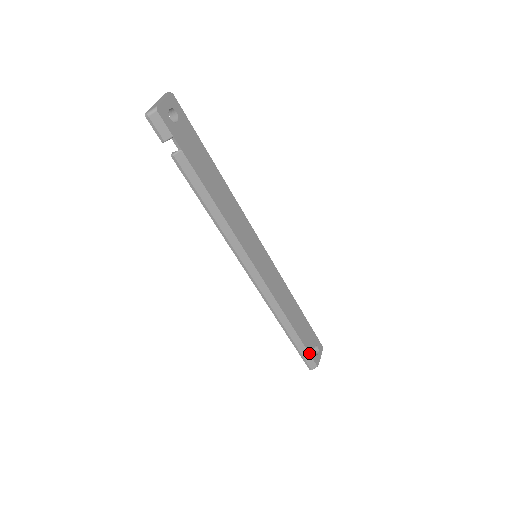
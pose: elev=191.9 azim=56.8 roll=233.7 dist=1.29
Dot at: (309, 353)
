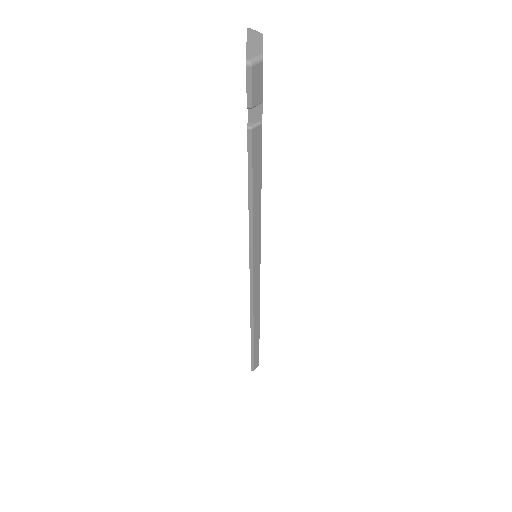
Dot at: occluded
